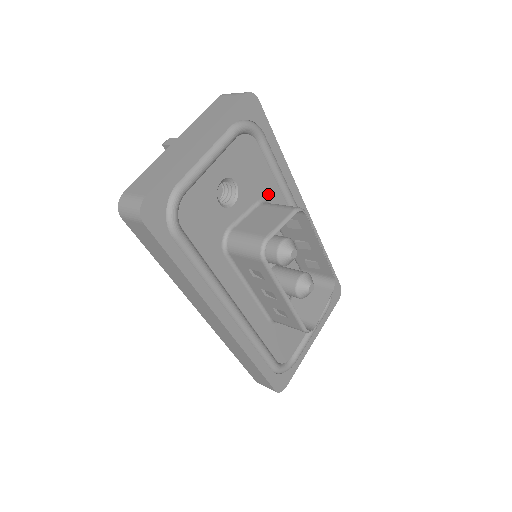
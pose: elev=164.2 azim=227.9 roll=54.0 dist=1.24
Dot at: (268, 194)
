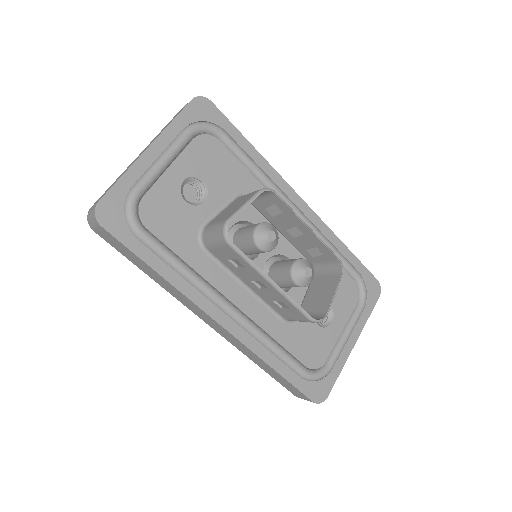
Dot at: (246, 189)
